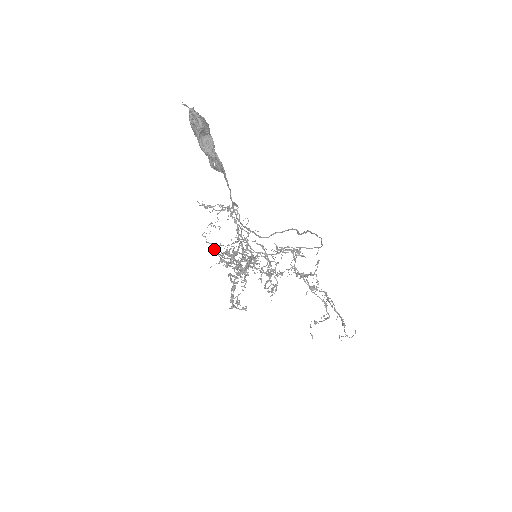
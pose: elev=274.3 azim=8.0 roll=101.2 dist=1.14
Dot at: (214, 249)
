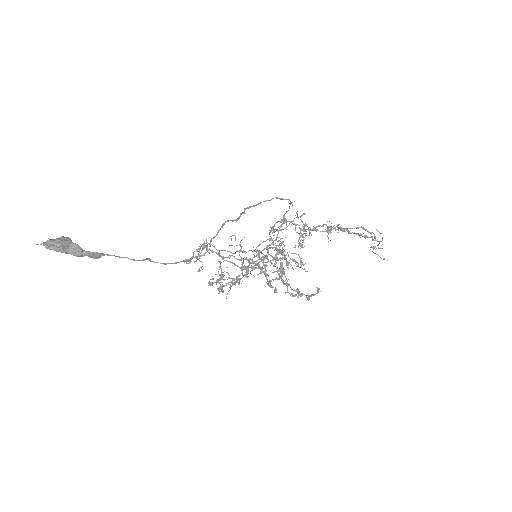
Dot at: occluded
